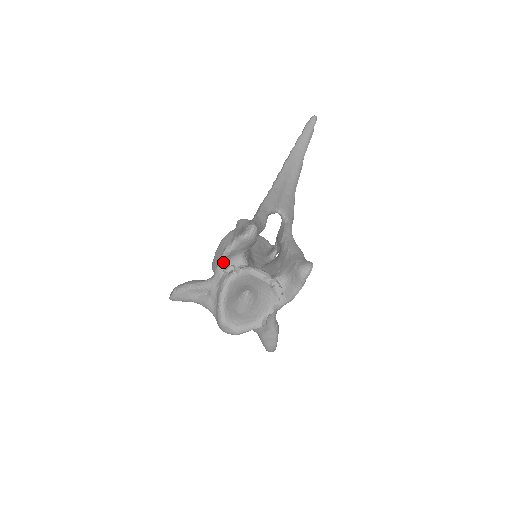
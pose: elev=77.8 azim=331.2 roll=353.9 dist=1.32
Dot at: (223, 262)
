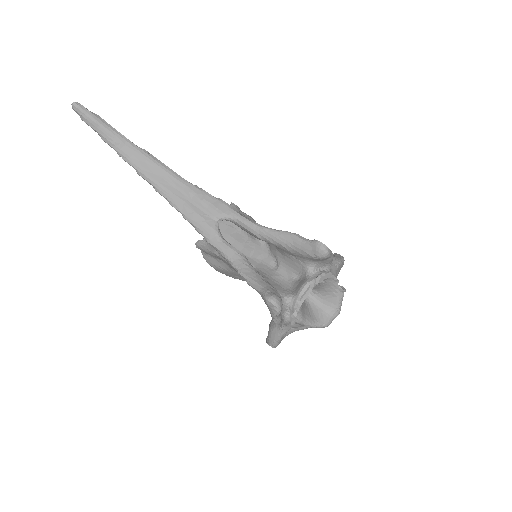
Dot at: (282, 322)
